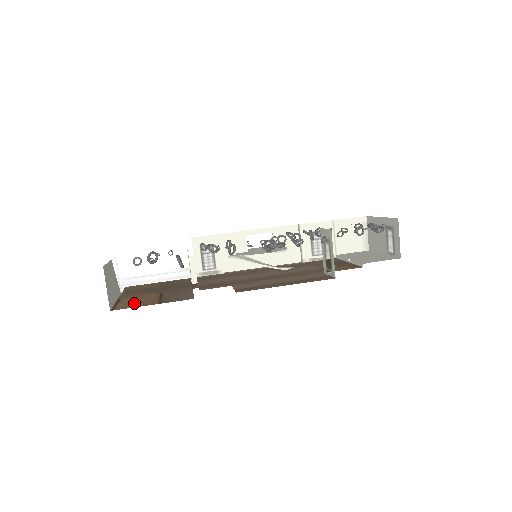
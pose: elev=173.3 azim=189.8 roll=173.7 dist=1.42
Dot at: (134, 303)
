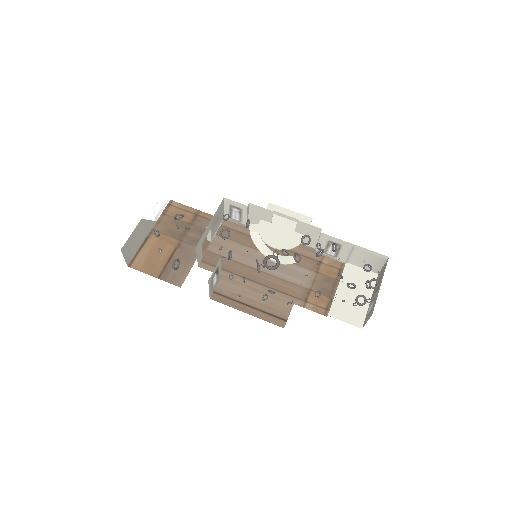
Dot at: (148, 261)
